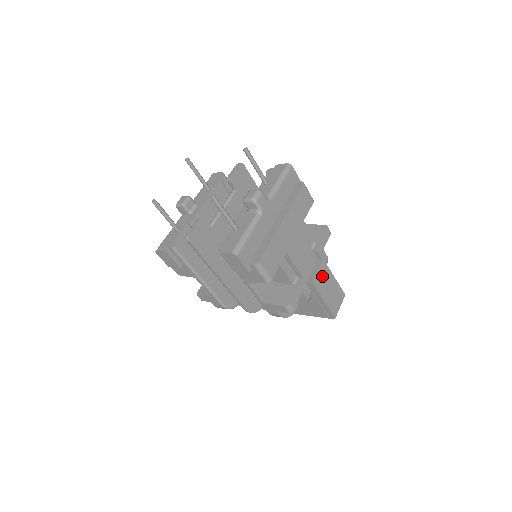
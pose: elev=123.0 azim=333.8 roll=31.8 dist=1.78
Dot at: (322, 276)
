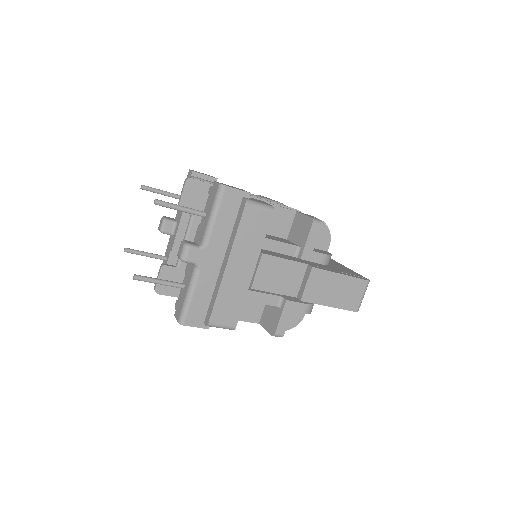
Dot at: (316, 285)
